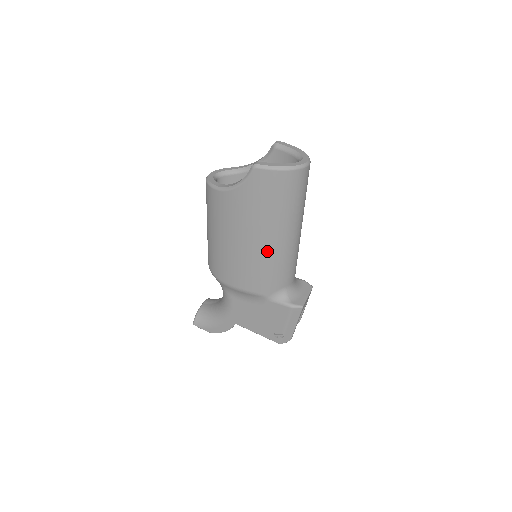
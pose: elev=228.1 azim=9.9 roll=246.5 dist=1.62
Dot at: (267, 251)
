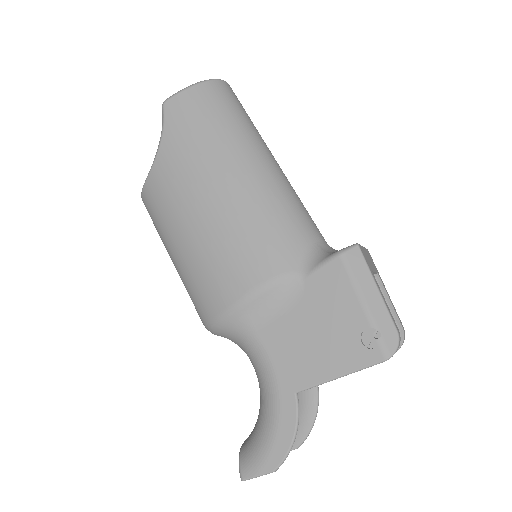
Dot at: (243, 193)
